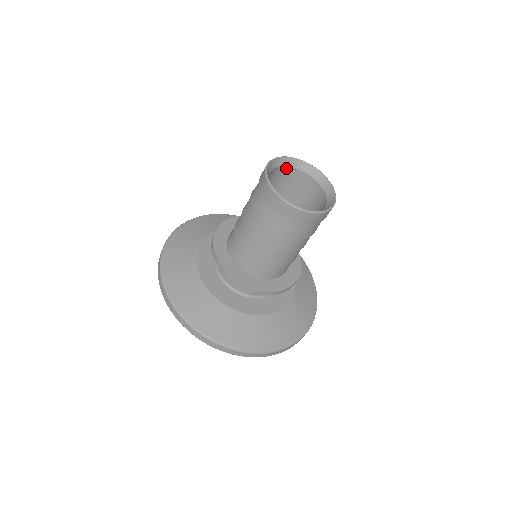
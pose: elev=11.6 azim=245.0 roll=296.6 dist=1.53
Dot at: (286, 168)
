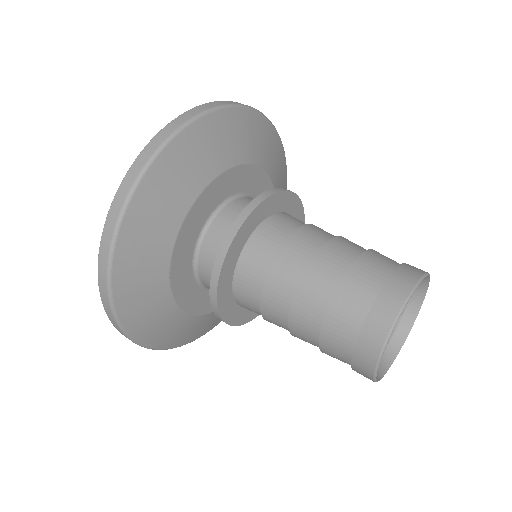
Dot at: occluded
